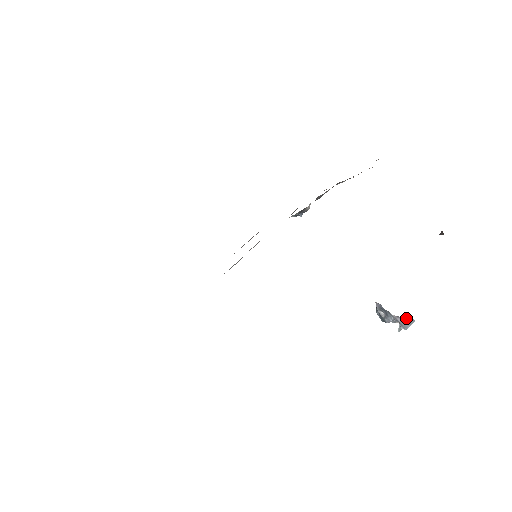
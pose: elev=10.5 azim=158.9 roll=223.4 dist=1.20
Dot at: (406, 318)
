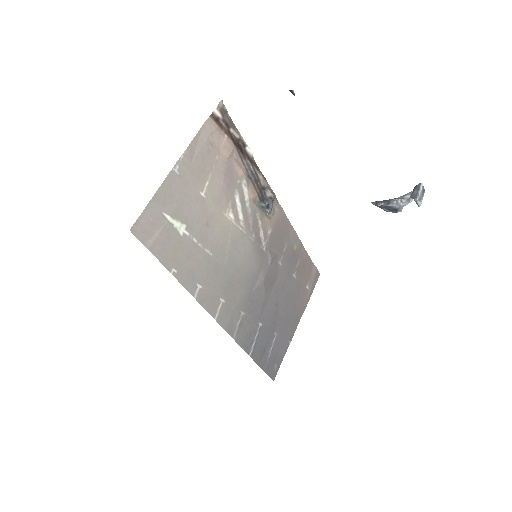
Dot at: (413, 190)
